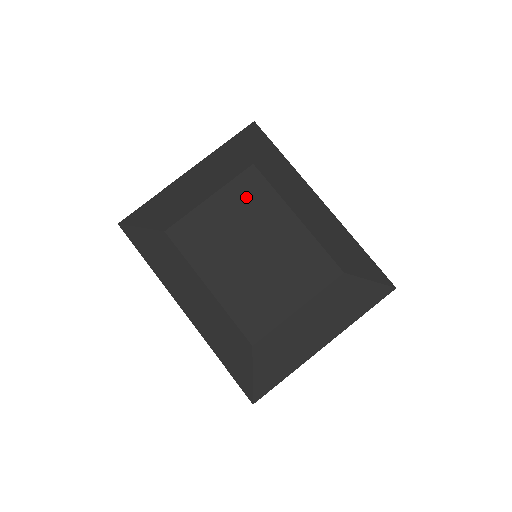
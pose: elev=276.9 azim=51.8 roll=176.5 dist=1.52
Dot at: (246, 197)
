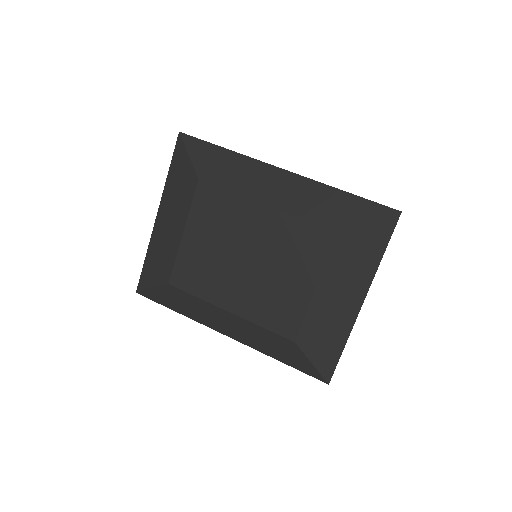
Dot at: (211, 214)
